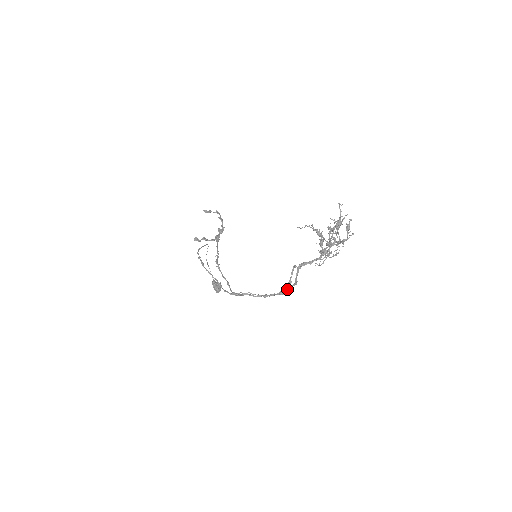
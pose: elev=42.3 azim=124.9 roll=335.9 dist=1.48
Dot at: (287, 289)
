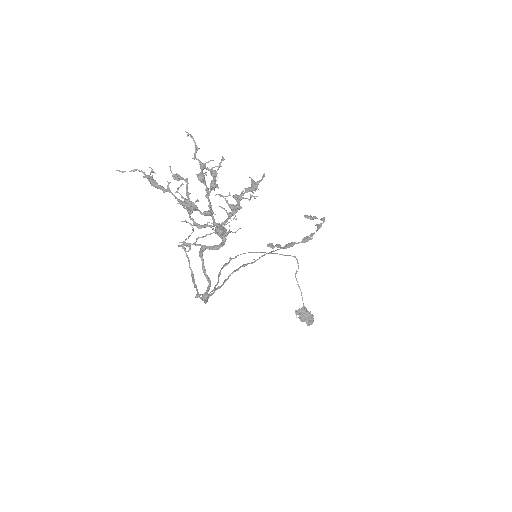
Dot at: (207, 290)
